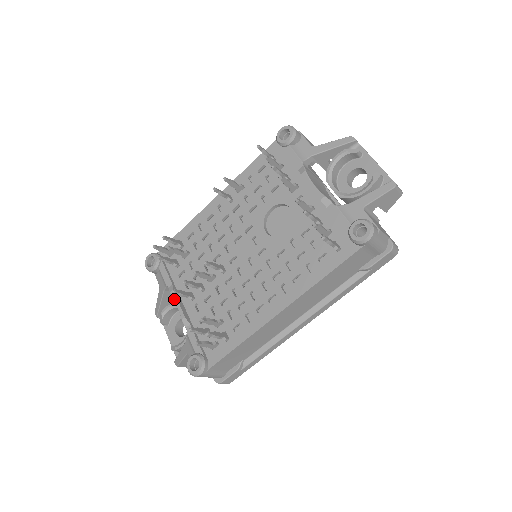
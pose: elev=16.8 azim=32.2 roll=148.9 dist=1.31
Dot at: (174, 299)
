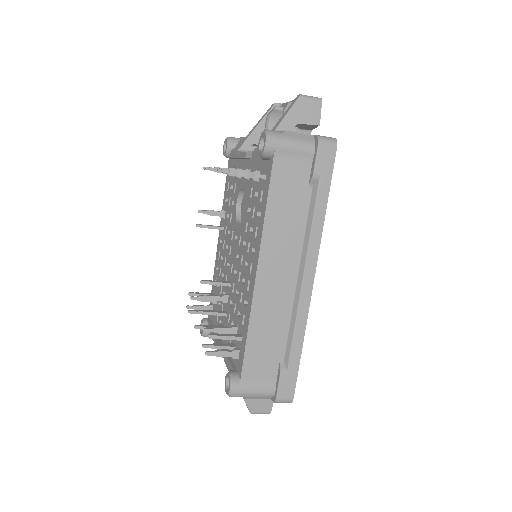
Dot at: occluded
